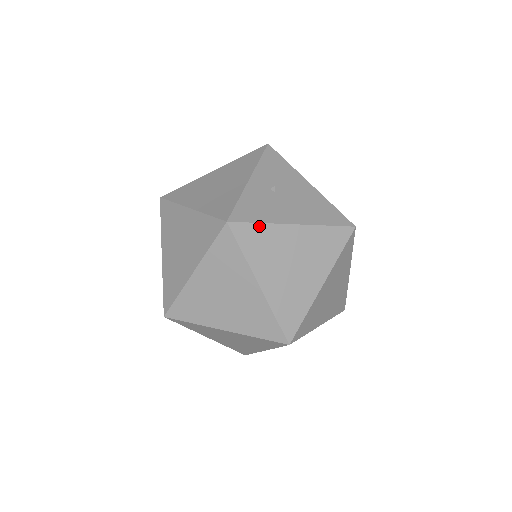
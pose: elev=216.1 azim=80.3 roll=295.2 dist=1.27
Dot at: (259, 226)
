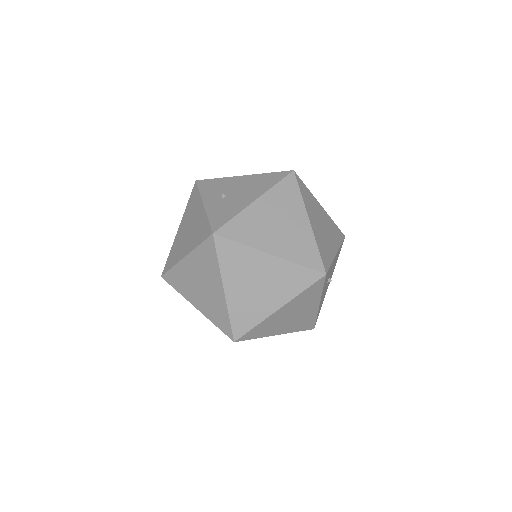
Dot at: (235, 219)
